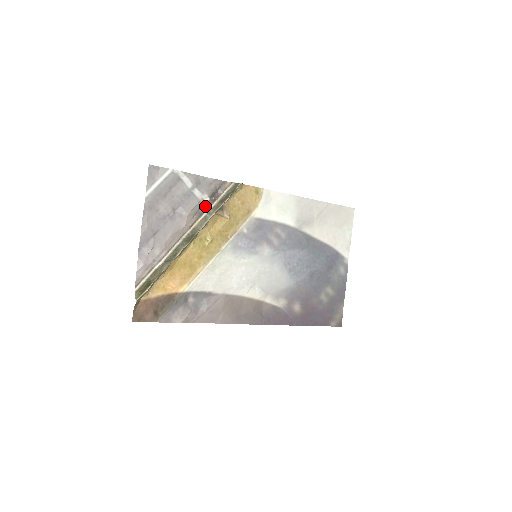
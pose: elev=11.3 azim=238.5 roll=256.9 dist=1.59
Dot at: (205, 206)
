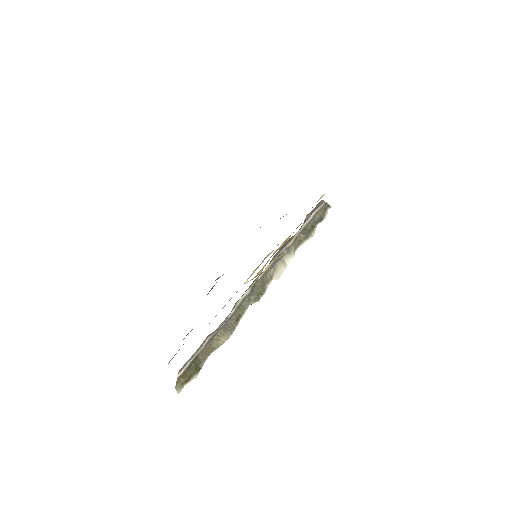
Dot at: (290, 238)
